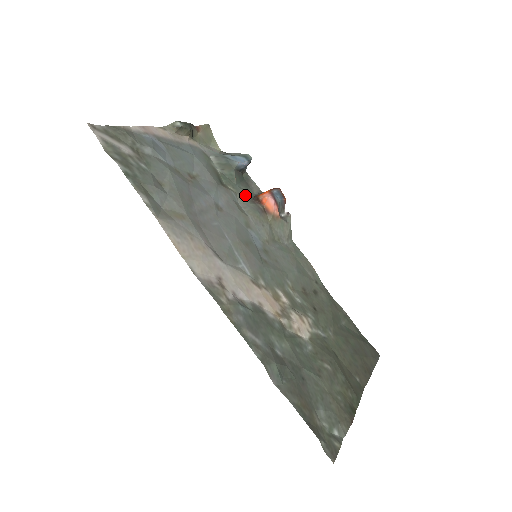
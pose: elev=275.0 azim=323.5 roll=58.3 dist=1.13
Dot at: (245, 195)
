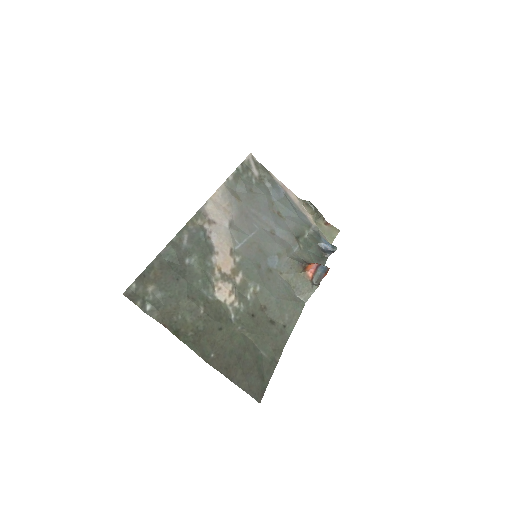
Dot at: (306, 256)
